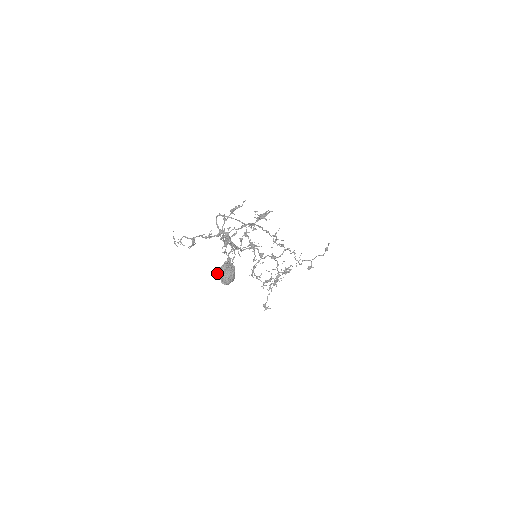
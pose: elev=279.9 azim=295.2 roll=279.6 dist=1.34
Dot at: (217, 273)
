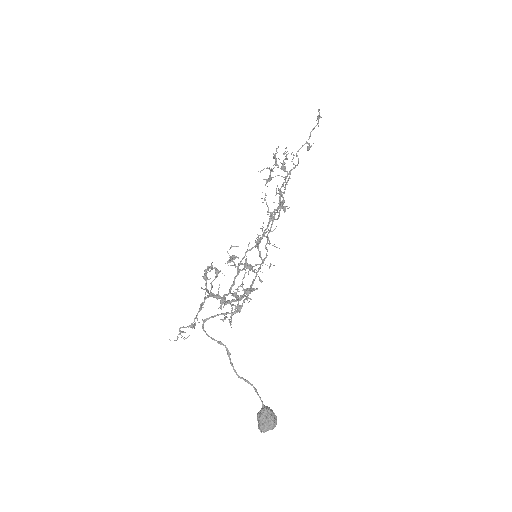
Dot at: (258, 427)
